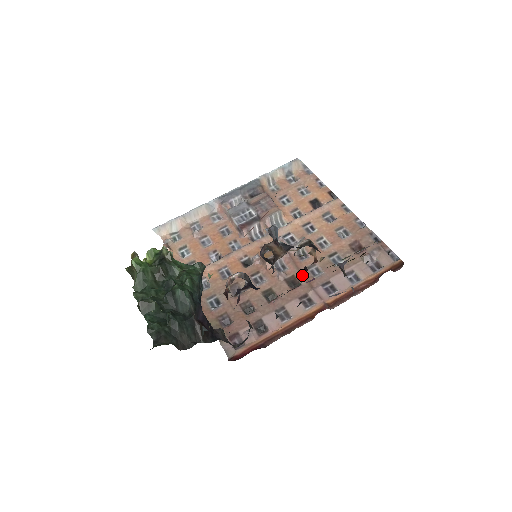
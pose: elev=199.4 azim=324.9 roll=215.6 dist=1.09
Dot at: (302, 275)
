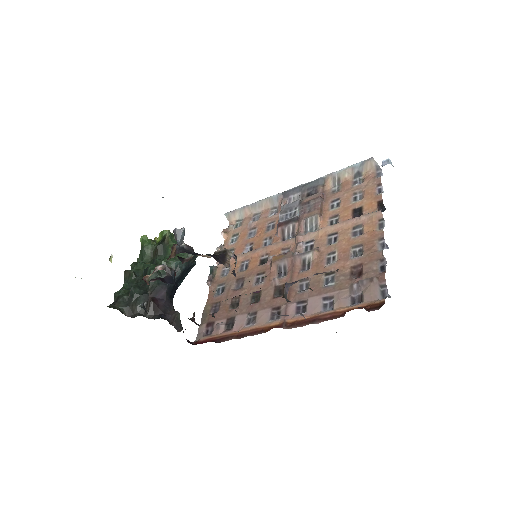
Dot at: (290, 286)
